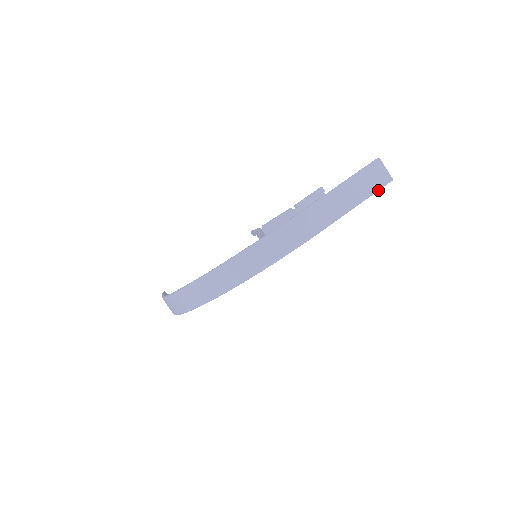
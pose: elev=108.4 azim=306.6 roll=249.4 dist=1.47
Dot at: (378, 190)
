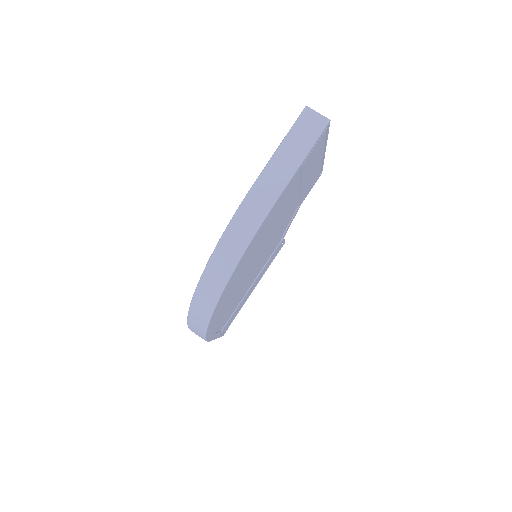
Dot at: (318, 138)
